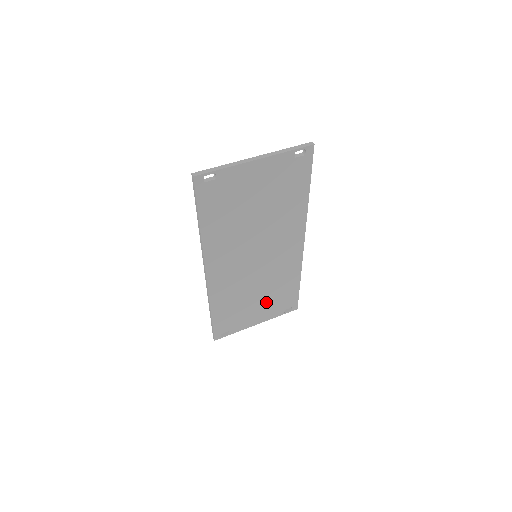
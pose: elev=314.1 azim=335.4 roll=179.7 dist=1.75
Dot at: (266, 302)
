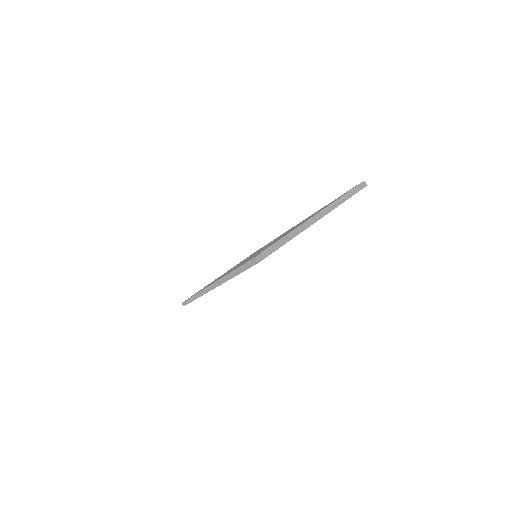
Dot at: occluded
